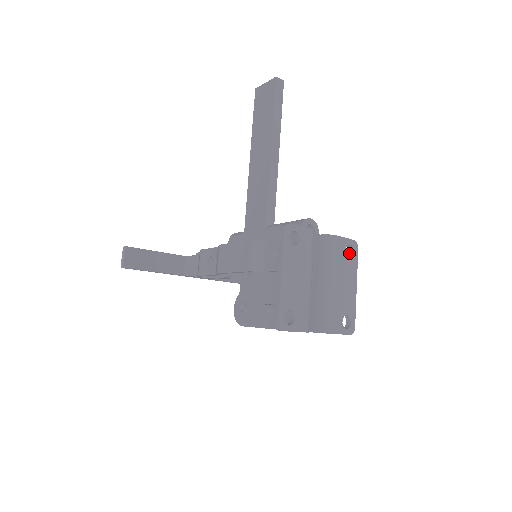
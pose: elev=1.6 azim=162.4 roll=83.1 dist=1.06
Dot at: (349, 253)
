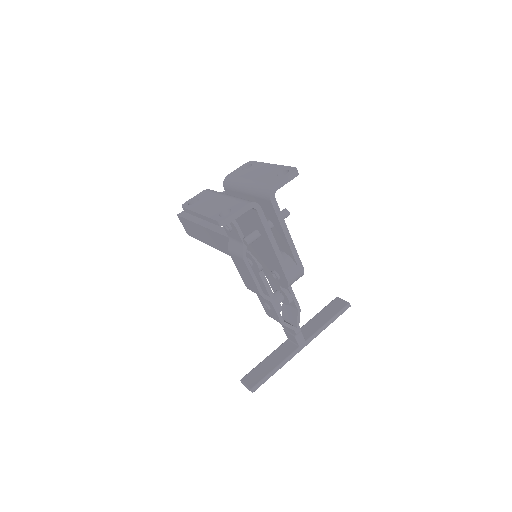
Dot at: occluded
